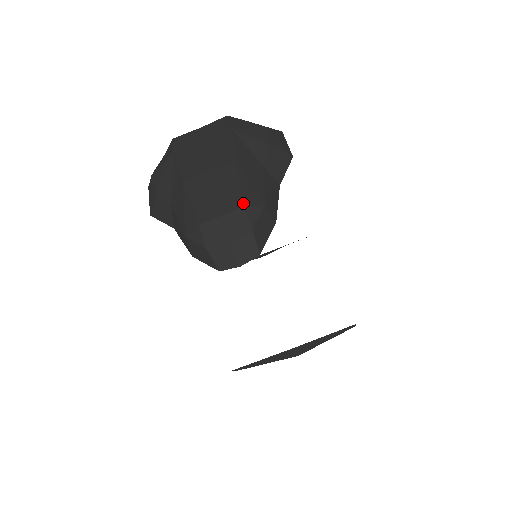
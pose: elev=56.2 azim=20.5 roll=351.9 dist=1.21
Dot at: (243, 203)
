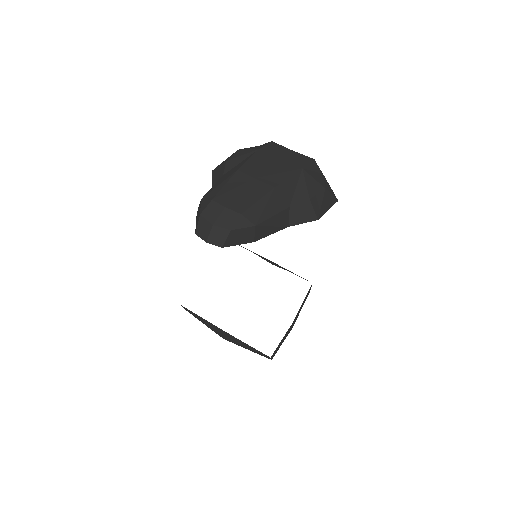
Dot at: (244, 213)
